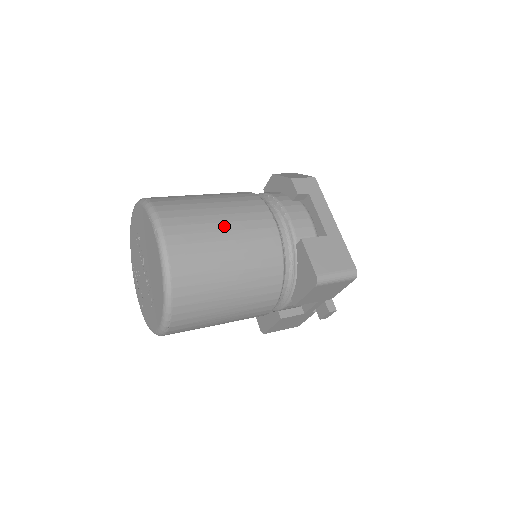
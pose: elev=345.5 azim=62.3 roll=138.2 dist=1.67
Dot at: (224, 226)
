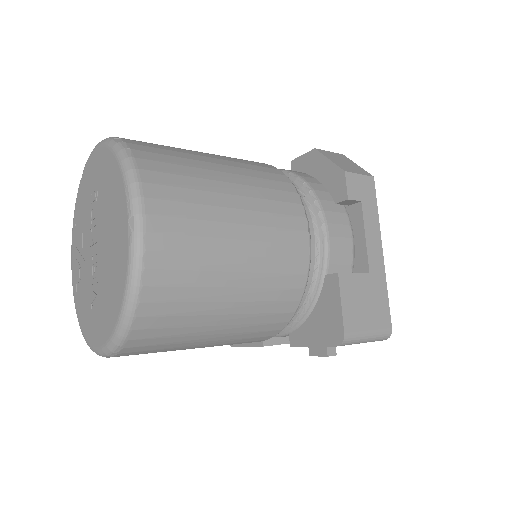
Dot at: (239, 231)
